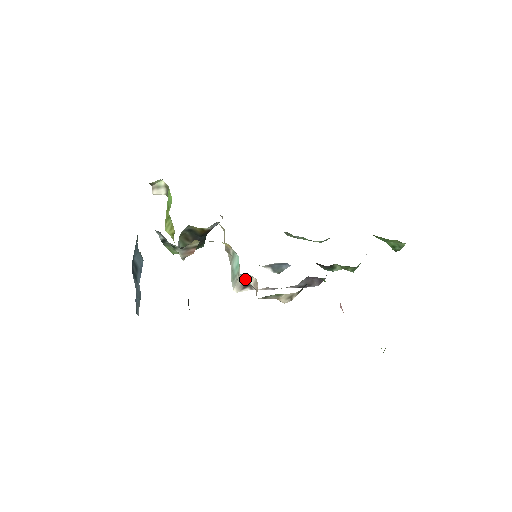
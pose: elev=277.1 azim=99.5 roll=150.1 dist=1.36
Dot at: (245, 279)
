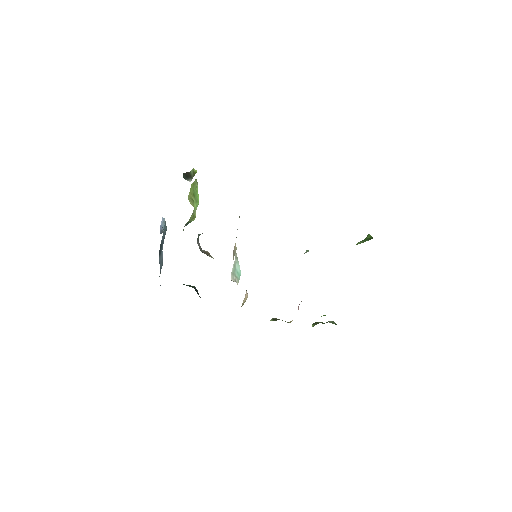
Dot at: occluded
